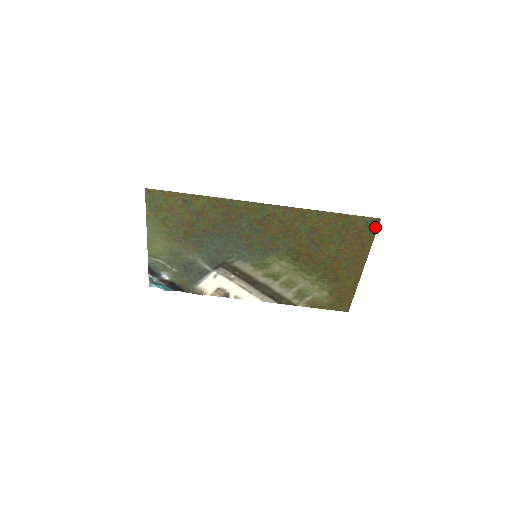
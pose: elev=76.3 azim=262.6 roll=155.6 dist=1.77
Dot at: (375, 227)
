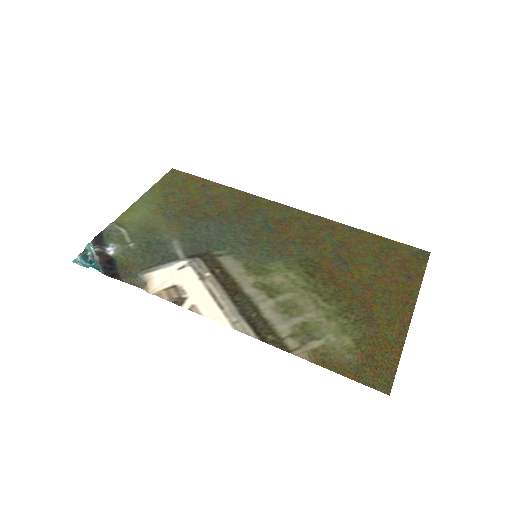
Dot at: (424, 260)
